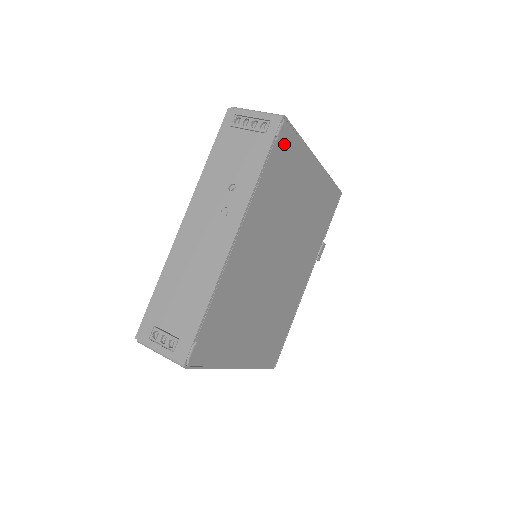
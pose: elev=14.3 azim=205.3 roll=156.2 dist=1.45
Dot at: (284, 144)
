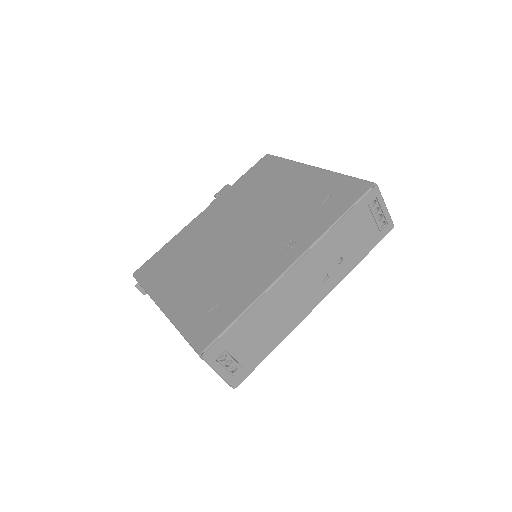
Dot at: occluded
